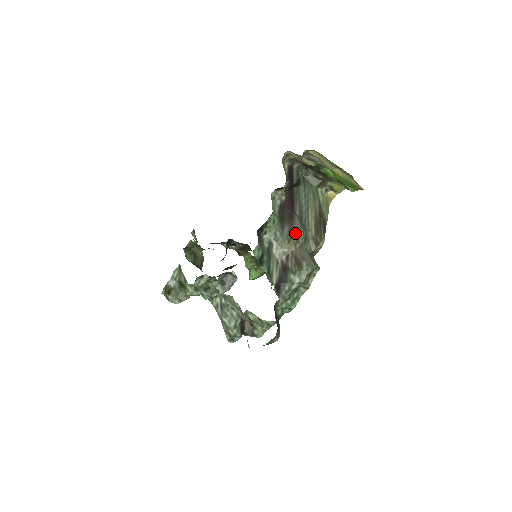
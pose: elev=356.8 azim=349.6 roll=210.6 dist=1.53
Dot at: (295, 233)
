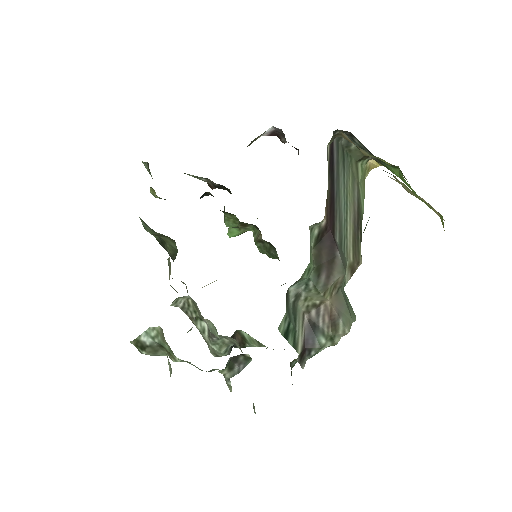
Dot at: (334, 280)
